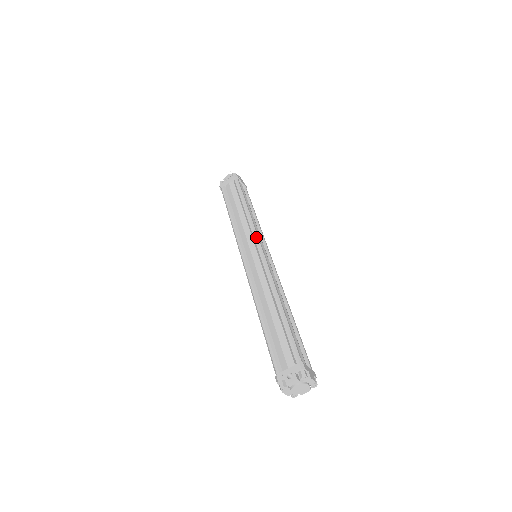
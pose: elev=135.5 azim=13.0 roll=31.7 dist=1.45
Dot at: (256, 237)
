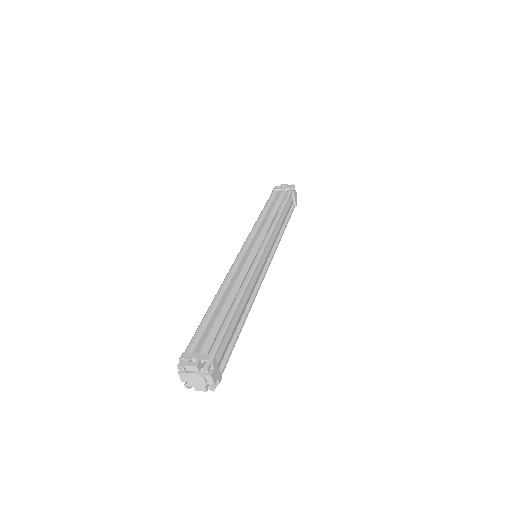
Dot at: (267, 239)
